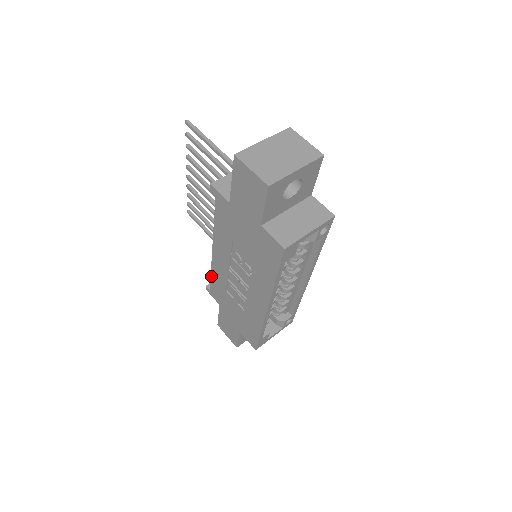
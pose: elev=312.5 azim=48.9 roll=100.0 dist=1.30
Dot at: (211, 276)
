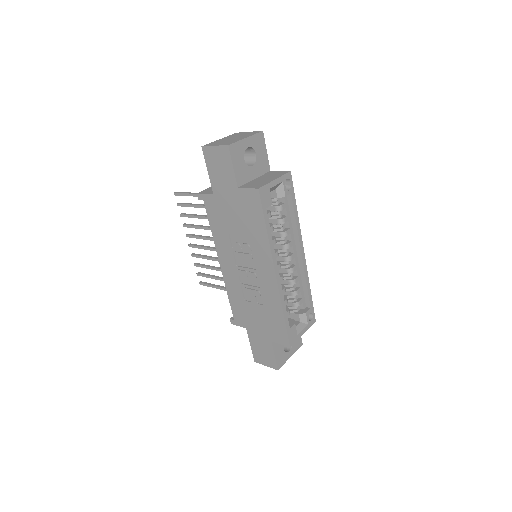
Dot at: (229, 299)
